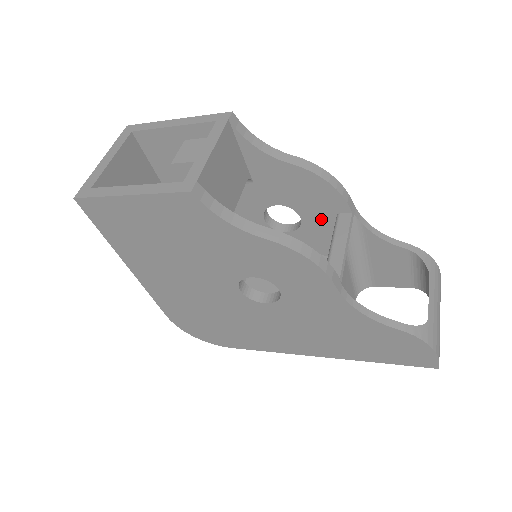
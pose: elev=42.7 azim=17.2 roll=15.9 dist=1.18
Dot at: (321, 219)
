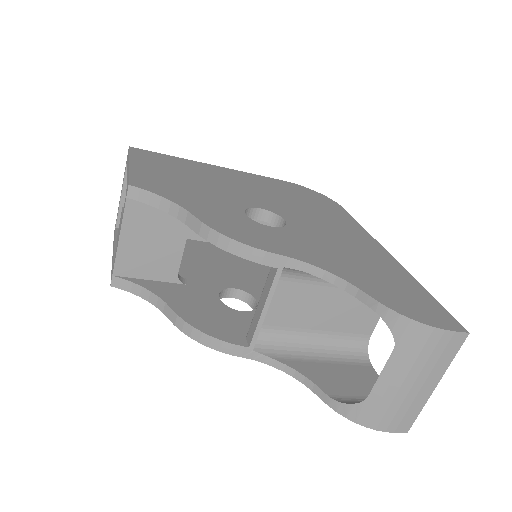
Dot at: occluded
